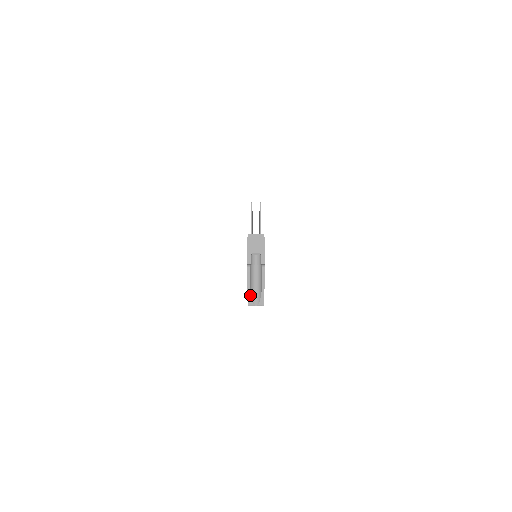
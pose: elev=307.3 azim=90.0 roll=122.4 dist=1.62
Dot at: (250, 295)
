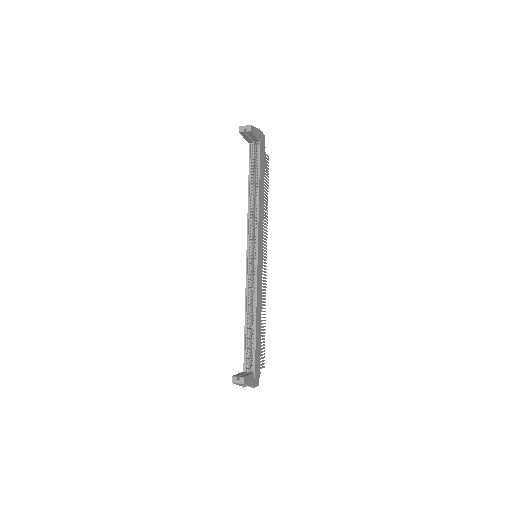
Dot at: occluded
